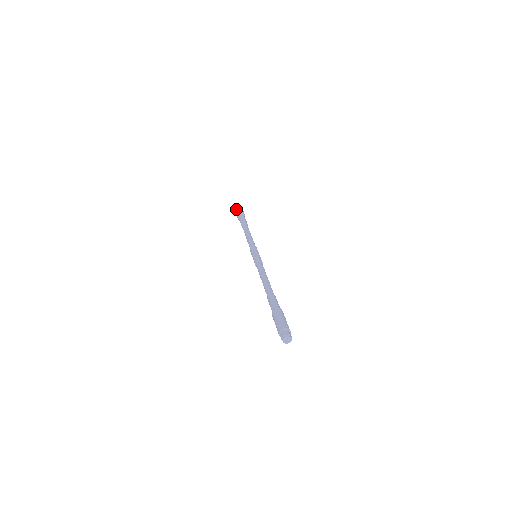
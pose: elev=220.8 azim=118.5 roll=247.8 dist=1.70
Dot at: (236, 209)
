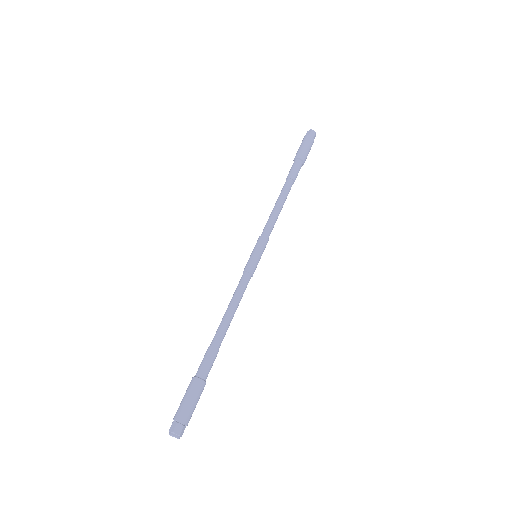
Dot at: (304, 142)
